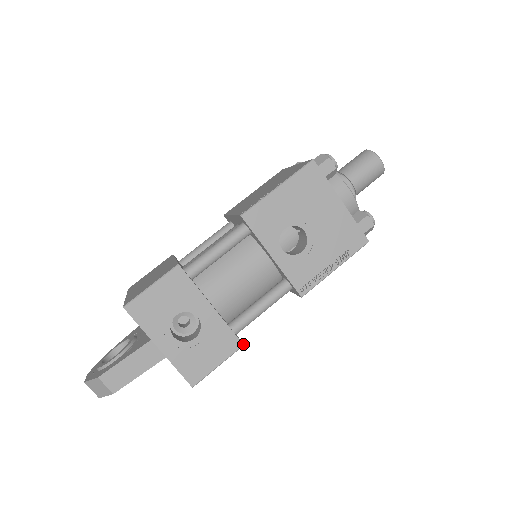
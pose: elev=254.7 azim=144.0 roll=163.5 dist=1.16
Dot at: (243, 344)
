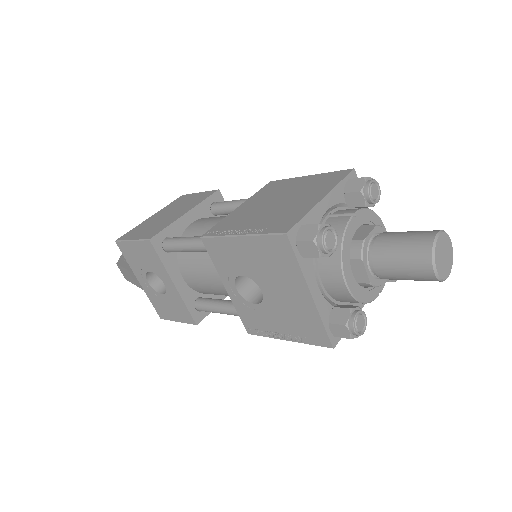
Dot at: (198, 323)
